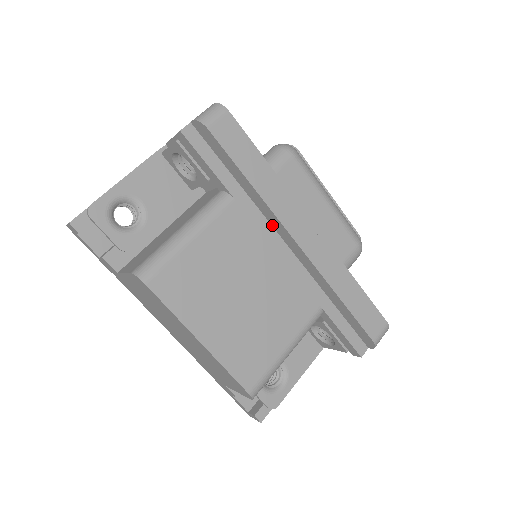
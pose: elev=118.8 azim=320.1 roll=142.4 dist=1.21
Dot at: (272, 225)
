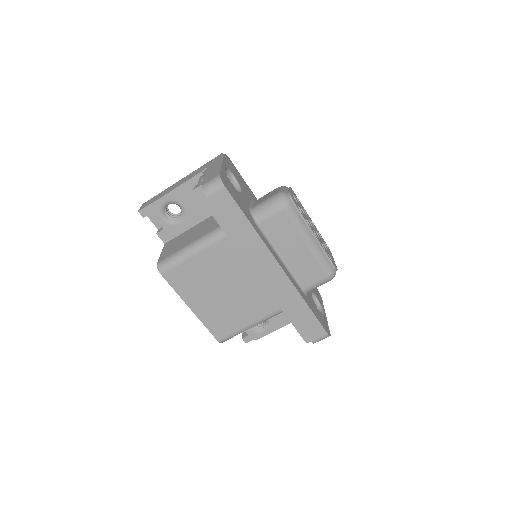
Dot at: occluded
